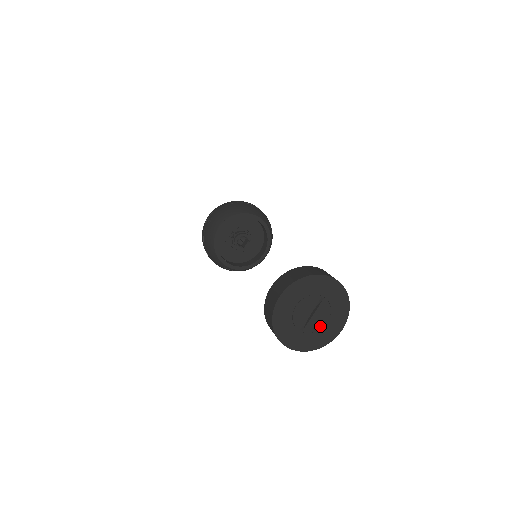
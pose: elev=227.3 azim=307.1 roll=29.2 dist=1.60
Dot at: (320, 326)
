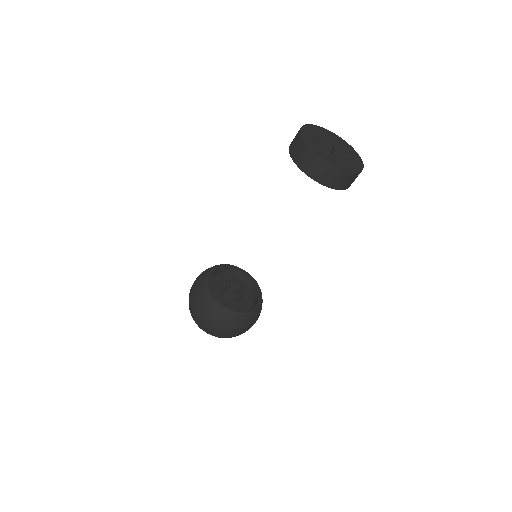
Dot at: (344, 158)
